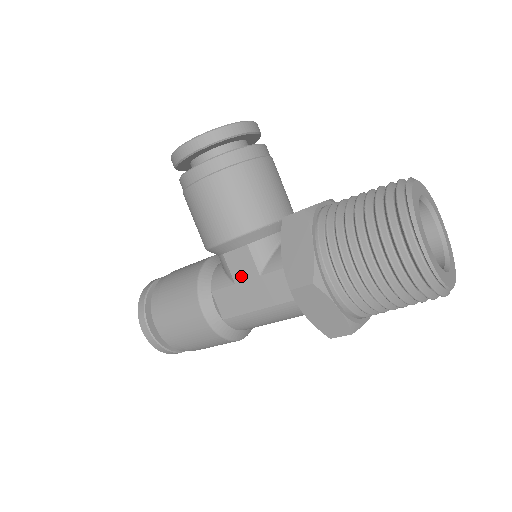
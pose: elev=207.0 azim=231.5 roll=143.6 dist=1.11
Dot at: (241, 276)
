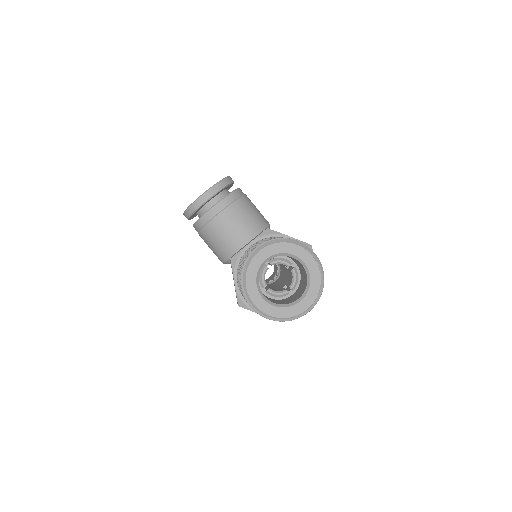
Dot at: occluded
